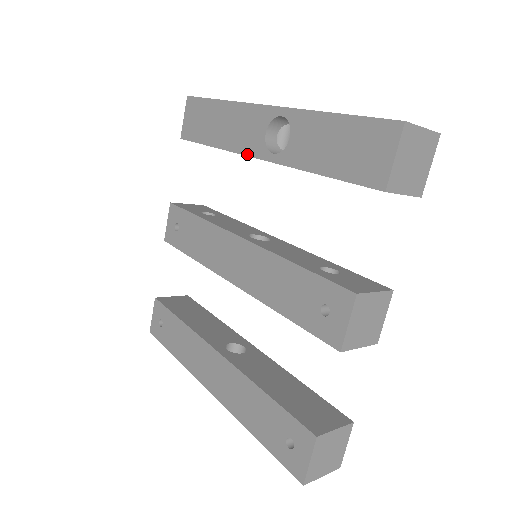
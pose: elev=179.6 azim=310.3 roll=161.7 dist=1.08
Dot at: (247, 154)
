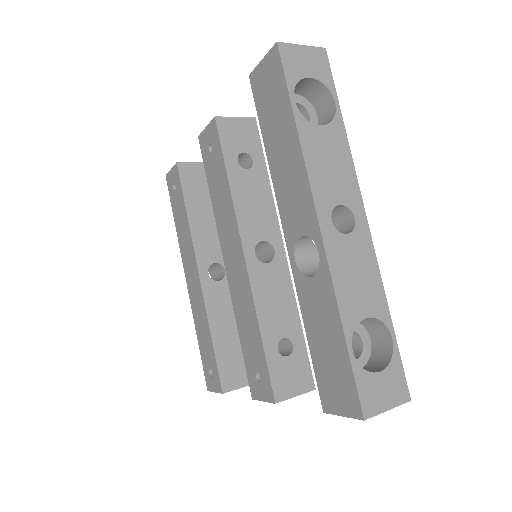
Dot at: (281, 219)
